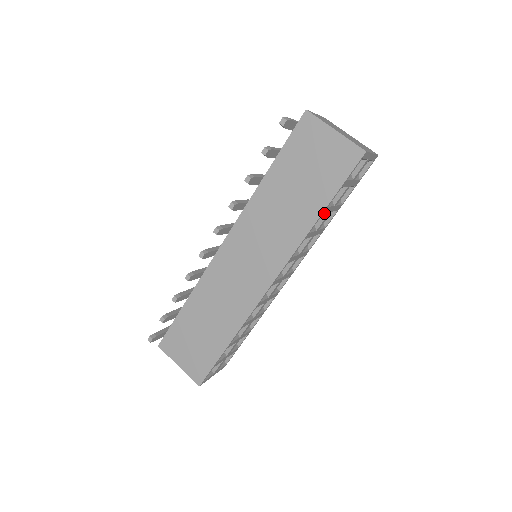
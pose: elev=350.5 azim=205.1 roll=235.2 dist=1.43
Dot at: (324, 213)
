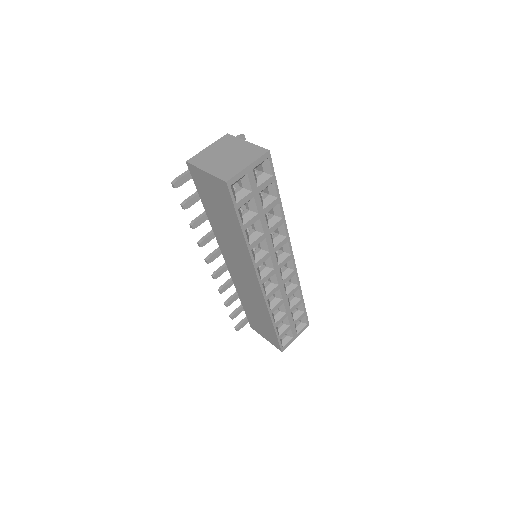
Dot at: (256, 221)
